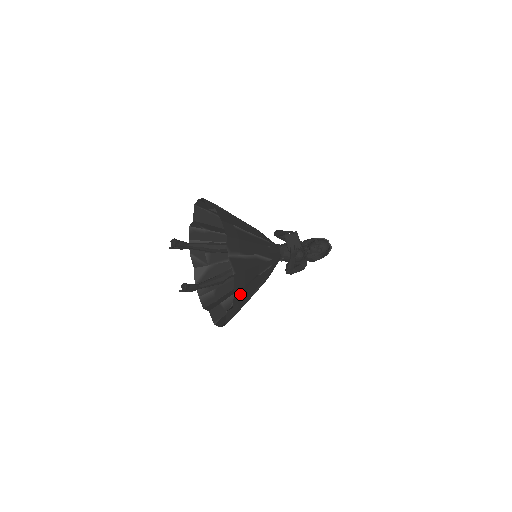
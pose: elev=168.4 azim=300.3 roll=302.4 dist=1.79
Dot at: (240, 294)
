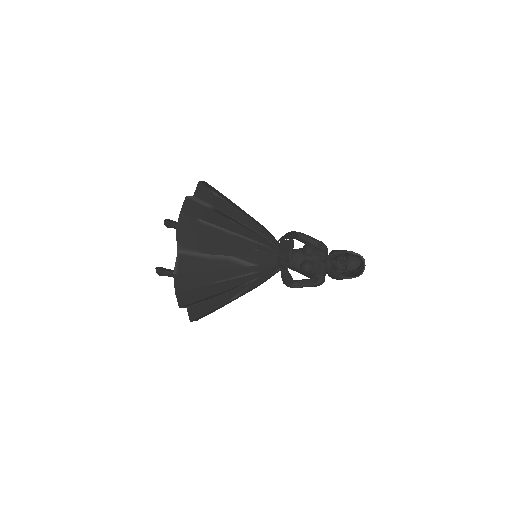
Dot at: (190, 295)
